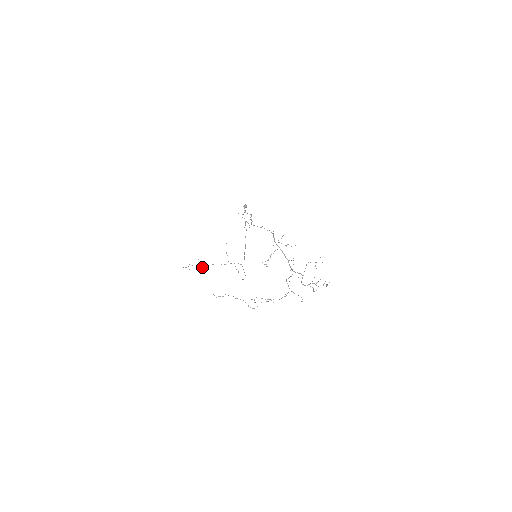
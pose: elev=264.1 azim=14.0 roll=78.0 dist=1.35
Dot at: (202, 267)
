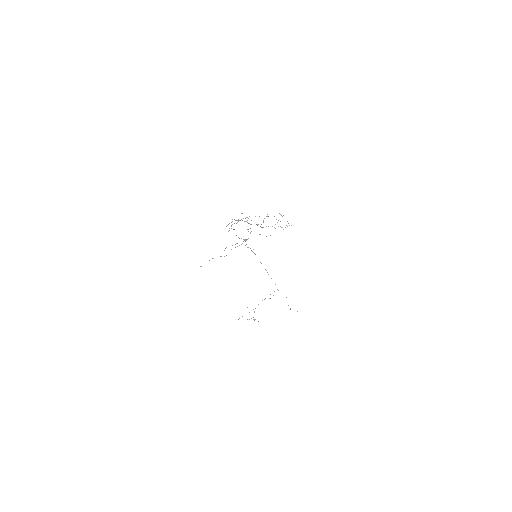
Dot at: occluded
